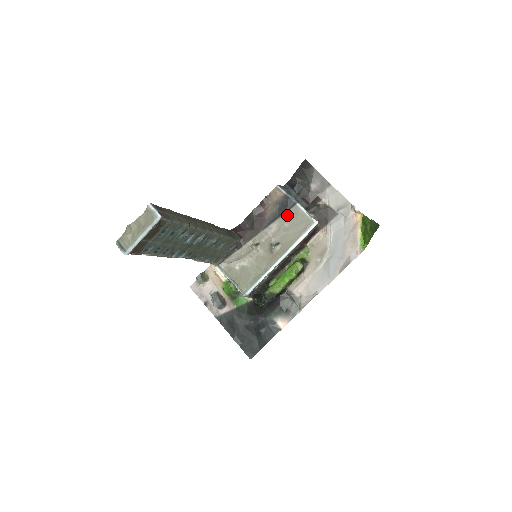
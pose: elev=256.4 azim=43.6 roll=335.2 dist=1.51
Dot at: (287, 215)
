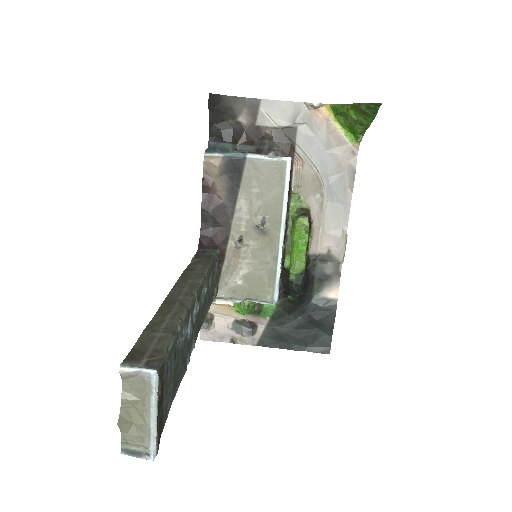
Dot at: (246, 179)
